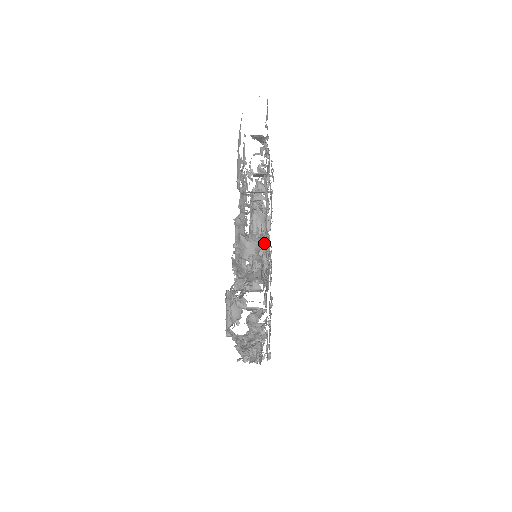
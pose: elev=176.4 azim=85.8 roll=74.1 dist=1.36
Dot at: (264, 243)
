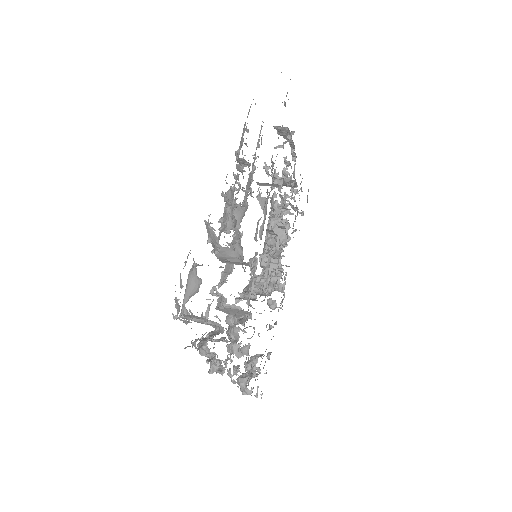
Dot at: occluded
